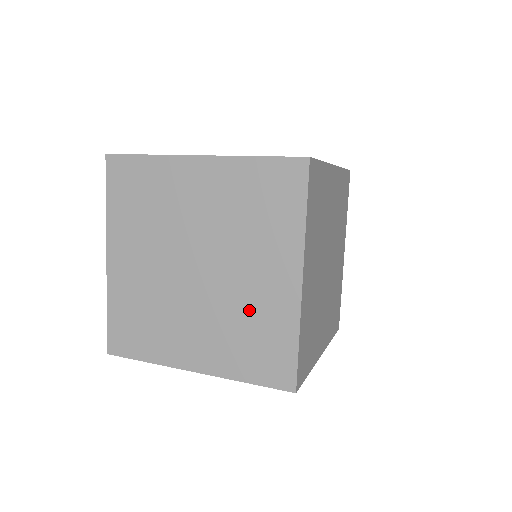
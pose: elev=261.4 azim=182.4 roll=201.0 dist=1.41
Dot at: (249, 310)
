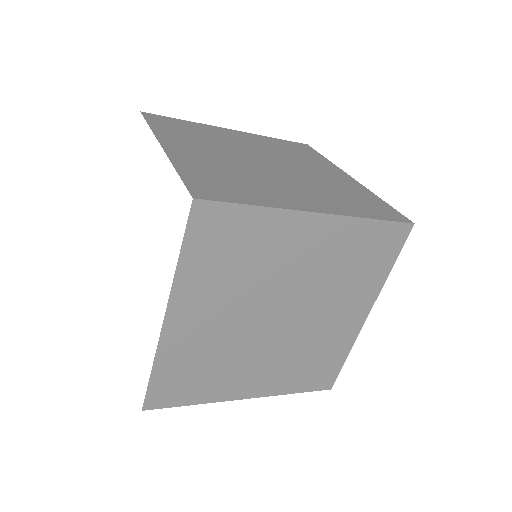
Dot at: (317, 343)
